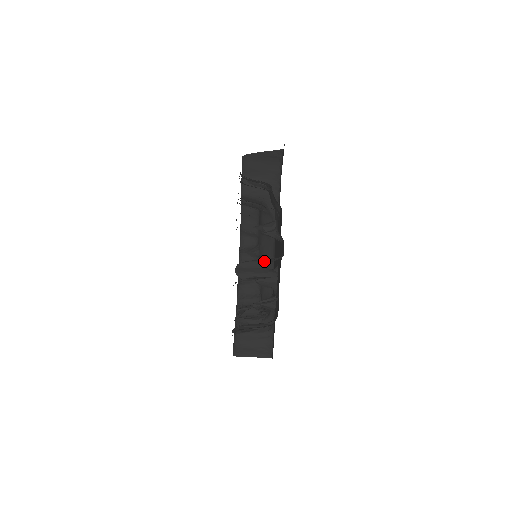
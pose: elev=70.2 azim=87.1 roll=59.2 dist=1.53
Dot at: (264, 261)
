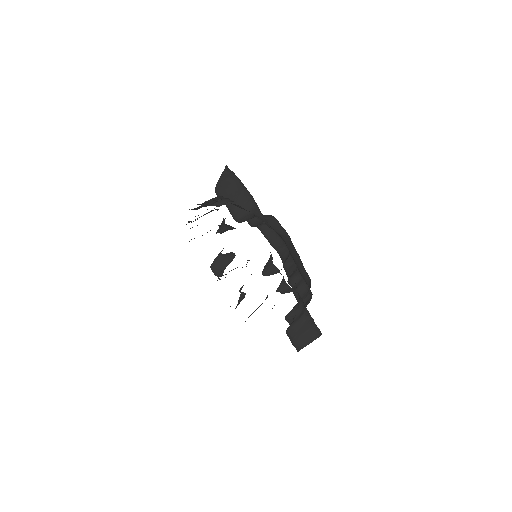
Dot at: (221, 251)
